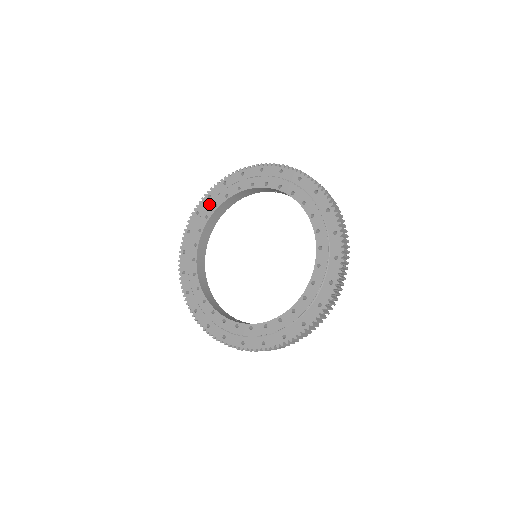
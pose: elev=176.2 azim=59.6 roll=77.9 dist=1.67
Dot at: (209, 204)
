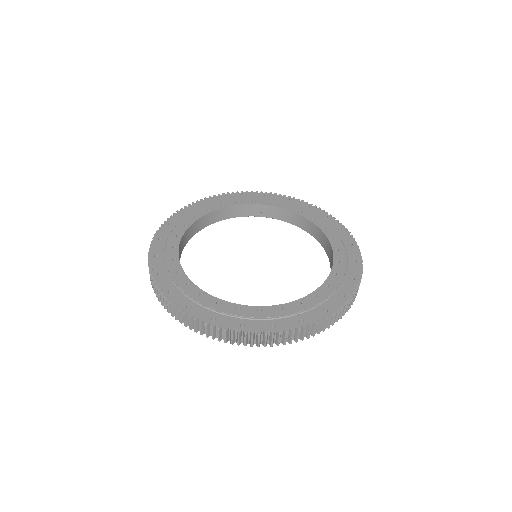
Dot at: (187, 216)
